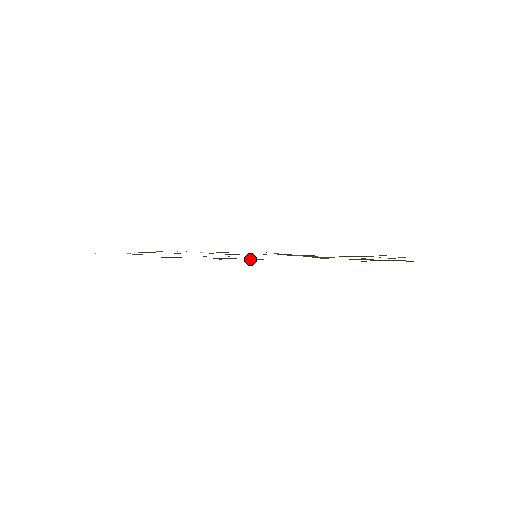
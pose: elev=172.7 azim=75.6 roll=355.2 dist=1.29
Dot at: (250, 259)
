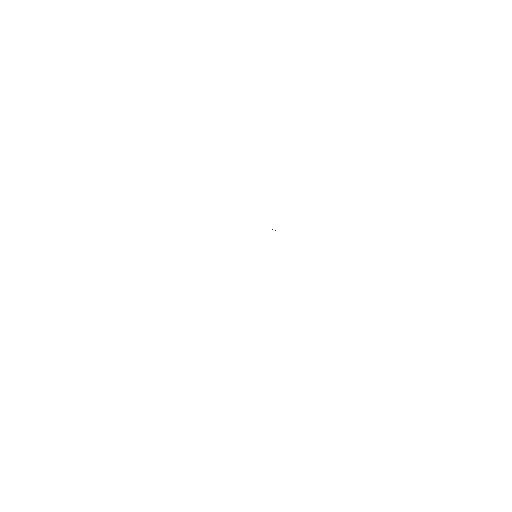
Dot at: occluded
